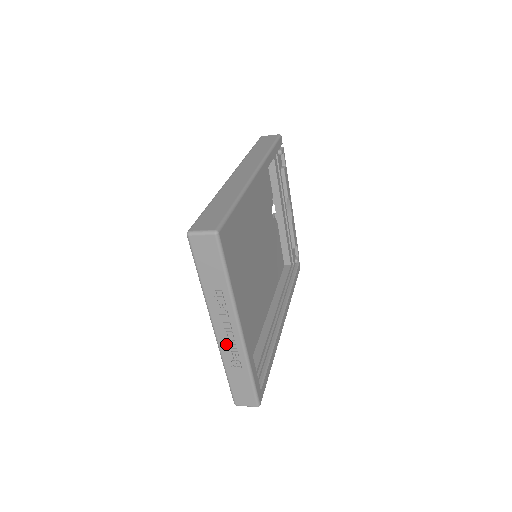
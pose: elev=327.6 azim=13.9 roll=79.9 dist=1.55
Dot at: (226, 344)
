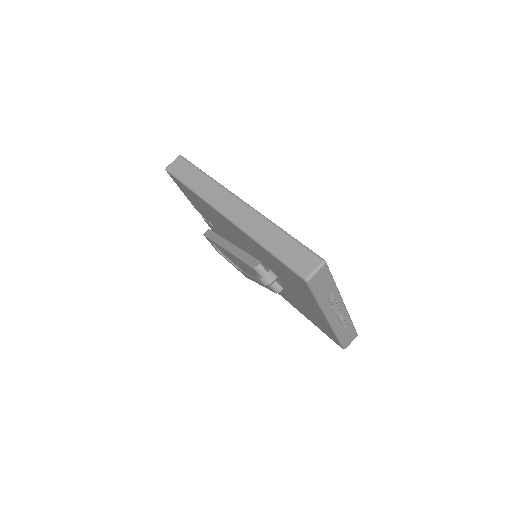
Dot at: (337, 321)
